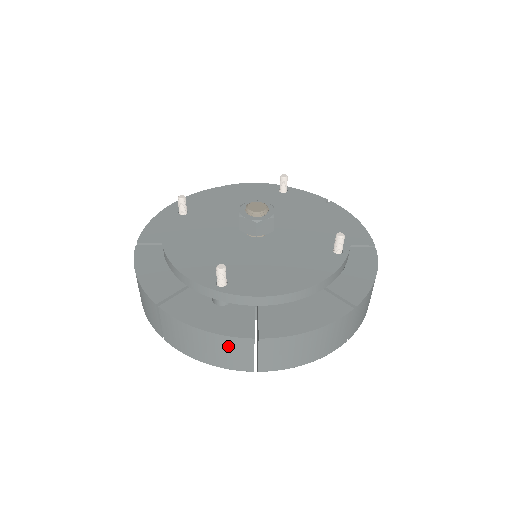
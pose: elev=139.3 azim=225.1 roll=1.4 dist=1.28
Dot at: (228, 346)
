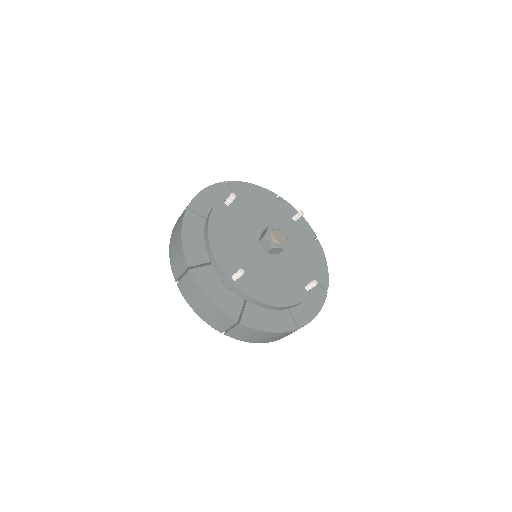
Dot at: (219, 316)
